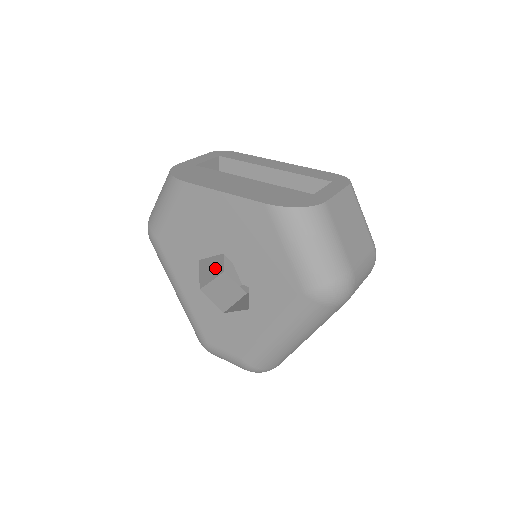
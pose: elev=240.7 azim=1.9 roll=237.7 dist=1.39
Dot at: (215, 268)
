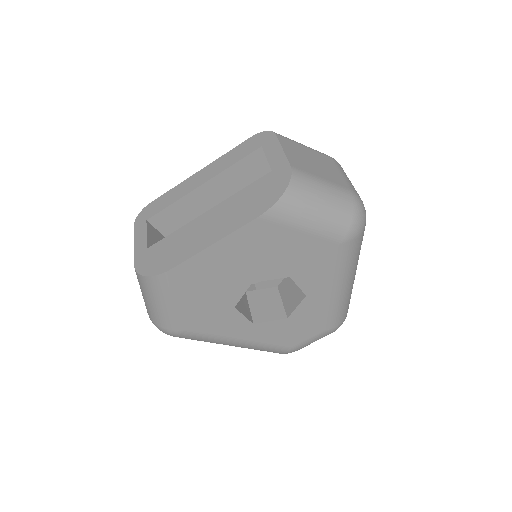
Dot at: (242, 298)
